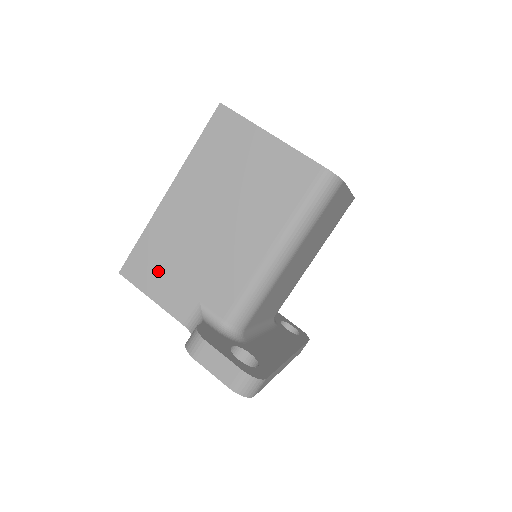
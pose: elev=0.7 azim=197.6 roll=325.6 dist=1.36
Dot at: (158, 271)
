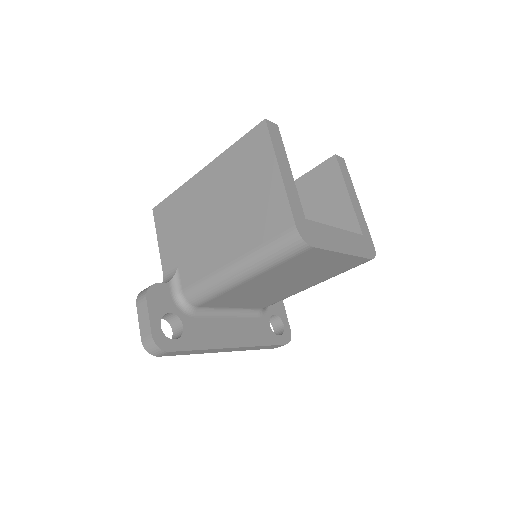
Dot at: (170, 225)
